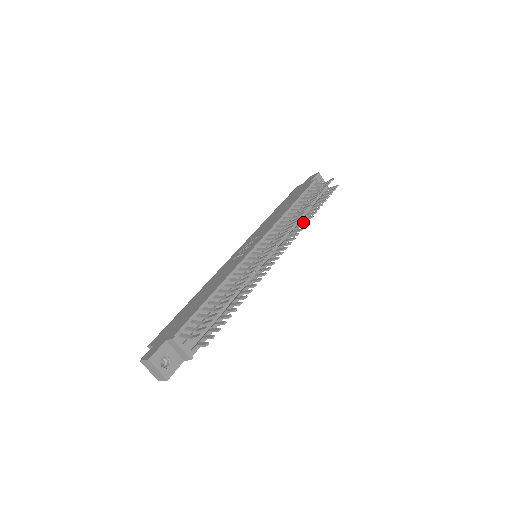
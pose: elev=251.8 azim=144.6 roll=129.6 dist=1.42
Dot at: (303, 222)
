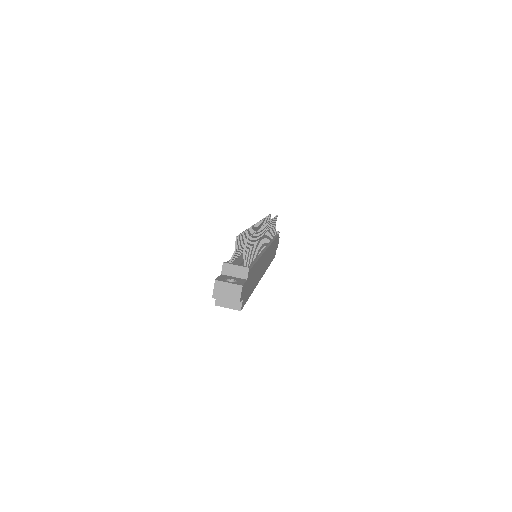
Dot at: occluded
